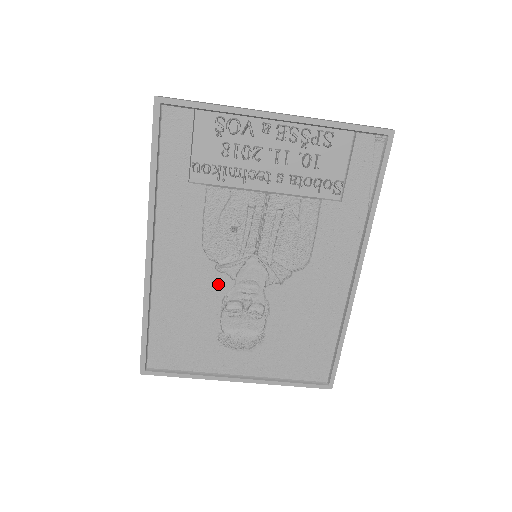
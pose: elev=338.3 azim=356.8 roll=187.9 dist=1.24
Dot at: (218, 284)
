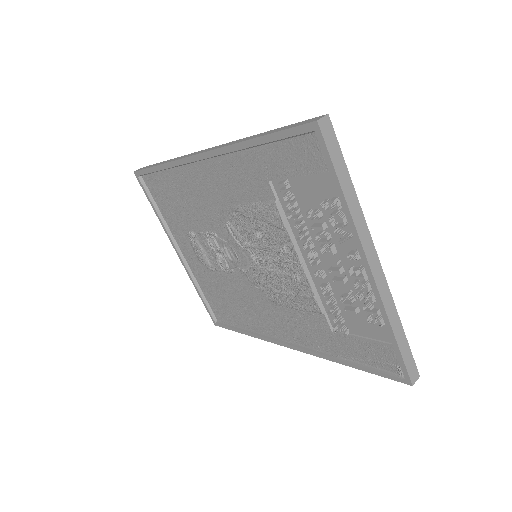
Dot at: (219, 226)
